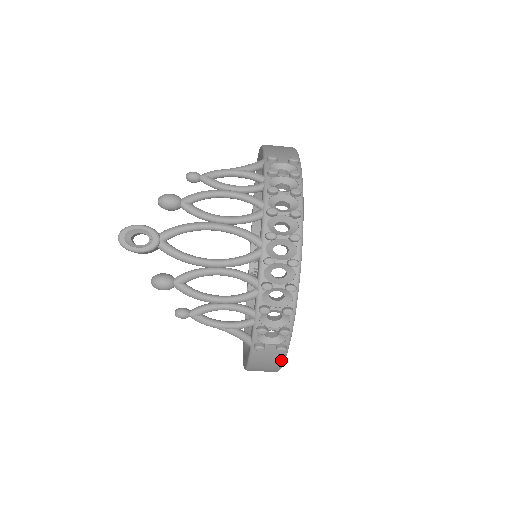
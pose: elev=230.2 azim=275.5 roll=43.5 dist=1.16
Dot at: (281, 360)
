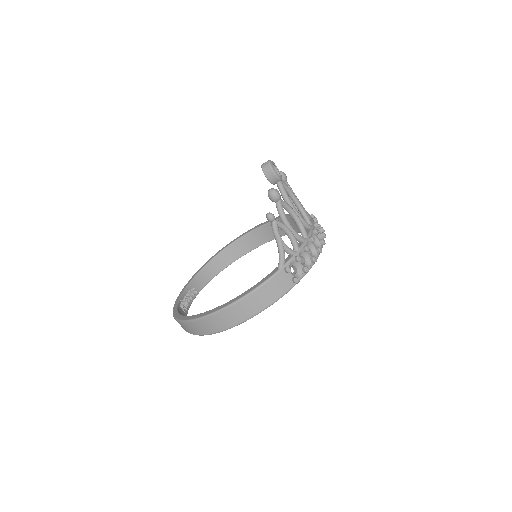
Dot at: (282, 294)
